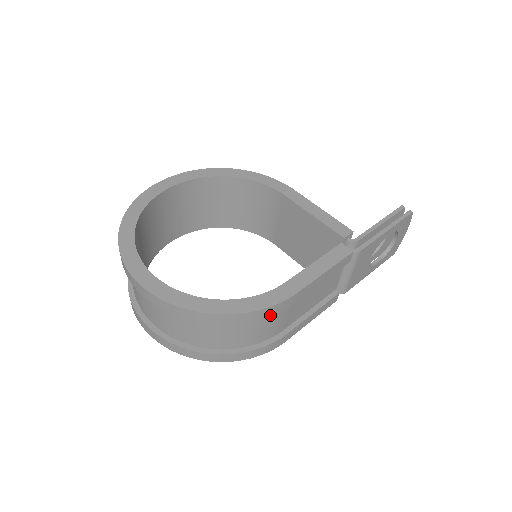
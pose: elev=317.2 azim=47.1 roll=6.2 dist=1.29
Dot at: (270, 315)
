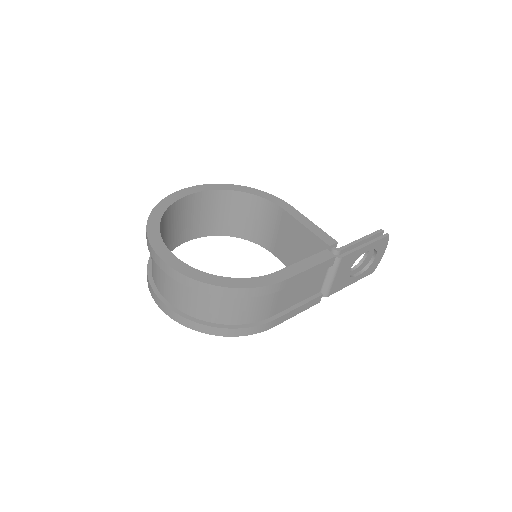
Dot at: (262, 295)
